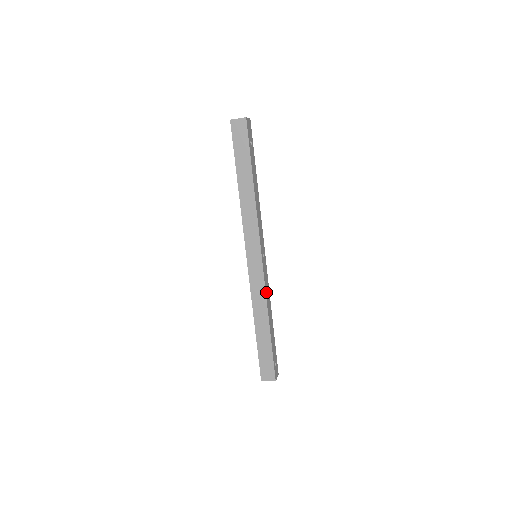
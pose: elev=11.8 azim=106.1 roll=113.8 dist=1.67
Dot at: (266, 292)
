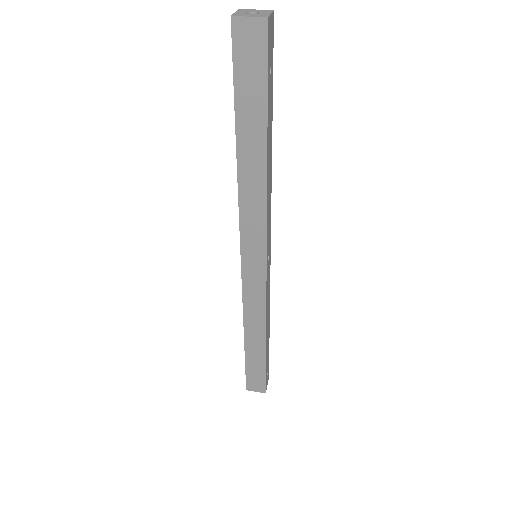
Dot at: (266, 305)
